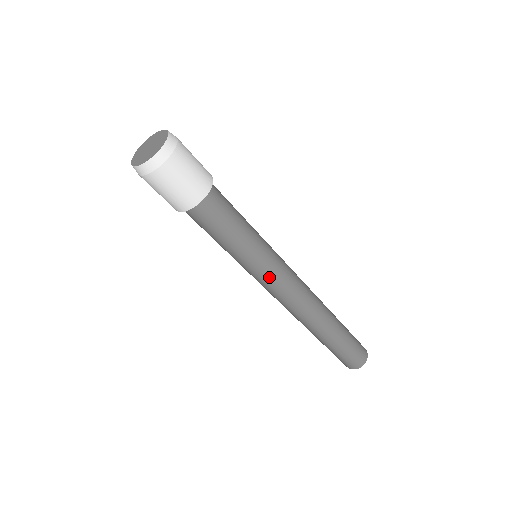
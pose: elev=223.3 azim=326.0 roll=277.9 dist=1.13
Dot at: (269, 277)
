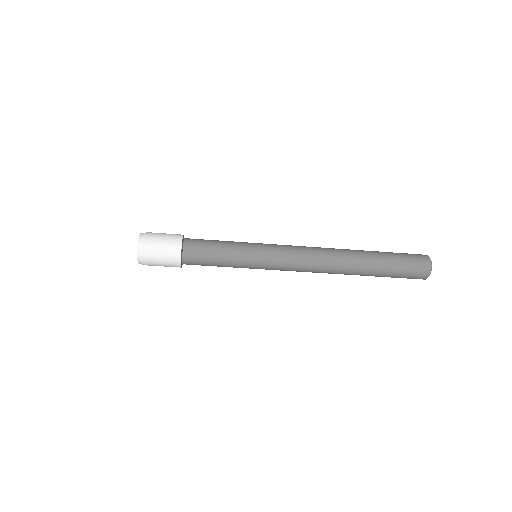
Dot at: (270, 267)
